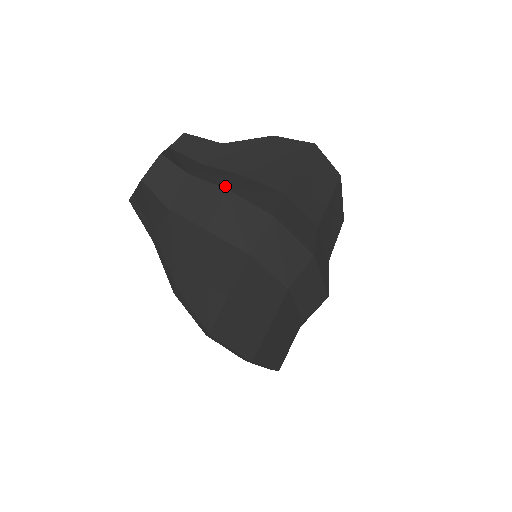
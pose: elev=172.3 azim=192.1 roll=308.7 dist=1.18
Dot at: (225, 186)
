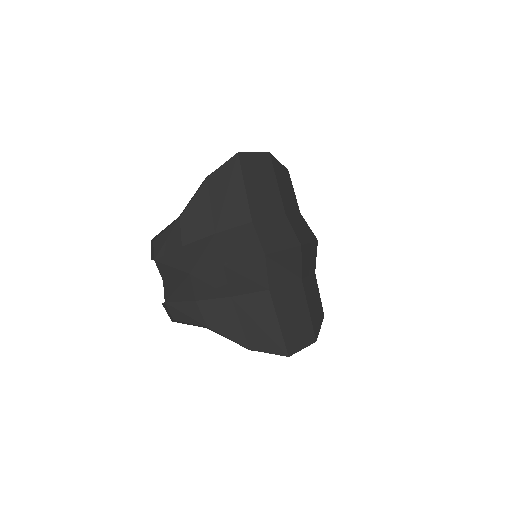
Dot at: (219, 263)
